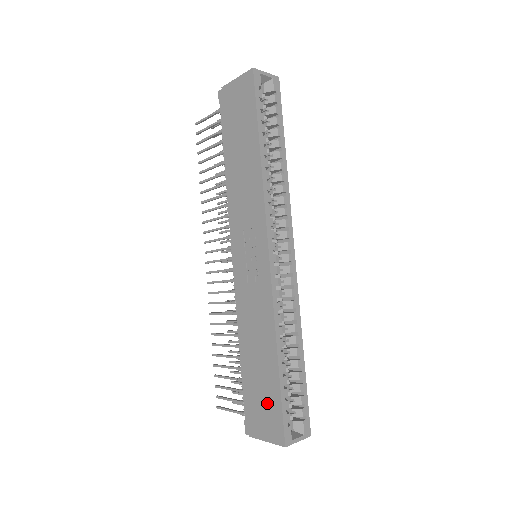
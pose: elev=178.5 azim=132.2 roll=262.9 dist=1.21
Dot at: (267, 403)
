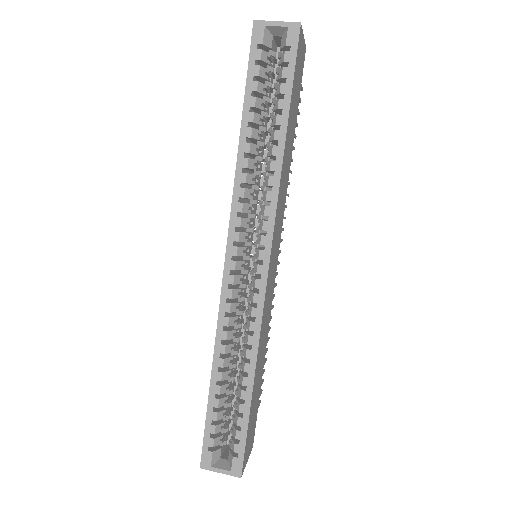
Dot at: occluded
